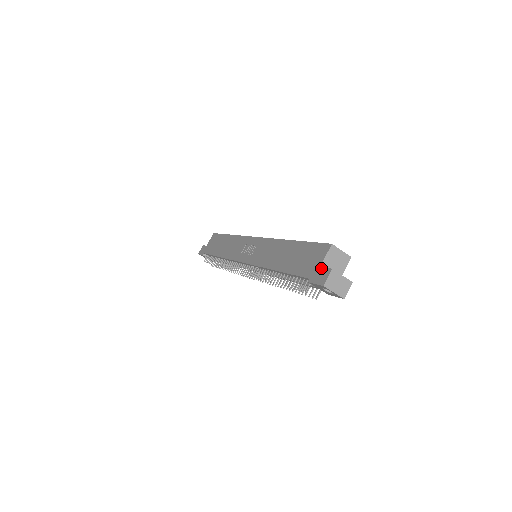
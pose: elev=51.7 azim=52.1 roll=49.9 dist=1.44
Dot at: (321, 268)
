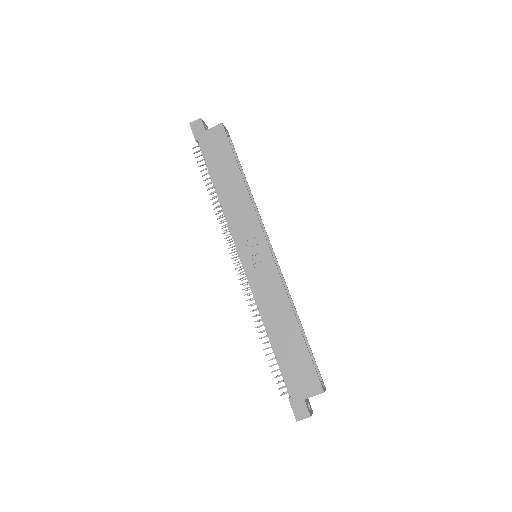
Dot at: (304, 403)
